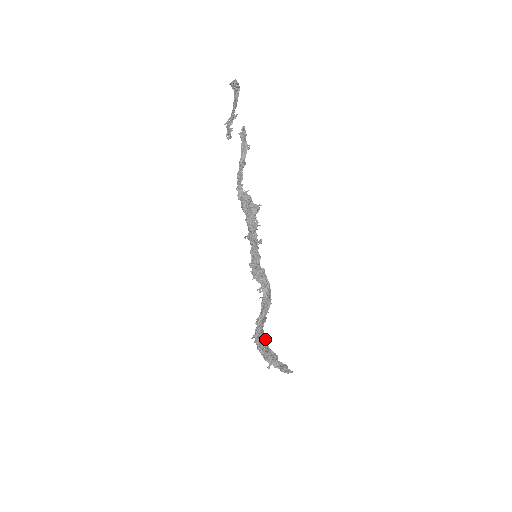
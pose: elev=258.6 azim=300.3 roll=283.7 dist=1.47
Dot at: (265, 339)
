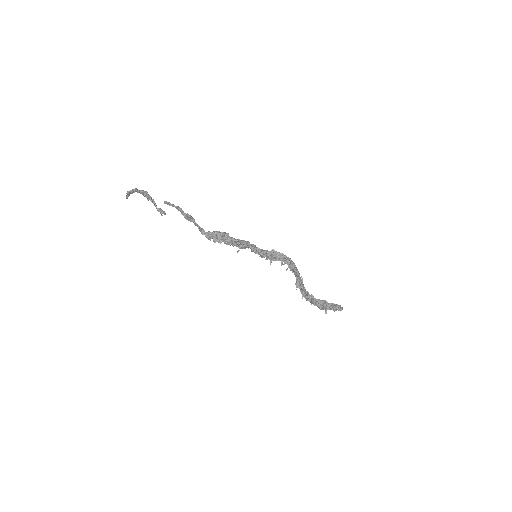
Dot at: (310, 296)
